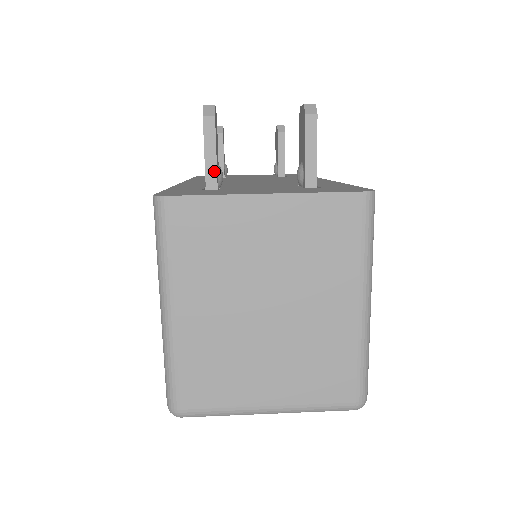
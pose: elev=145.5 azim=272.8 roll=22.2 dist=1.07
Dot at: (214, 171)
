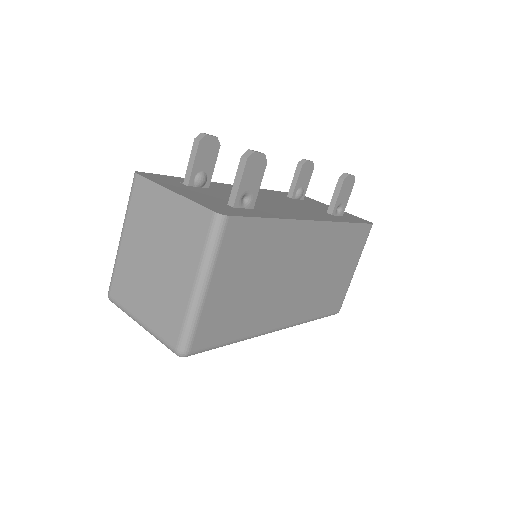
Dot at: (190, 174)
